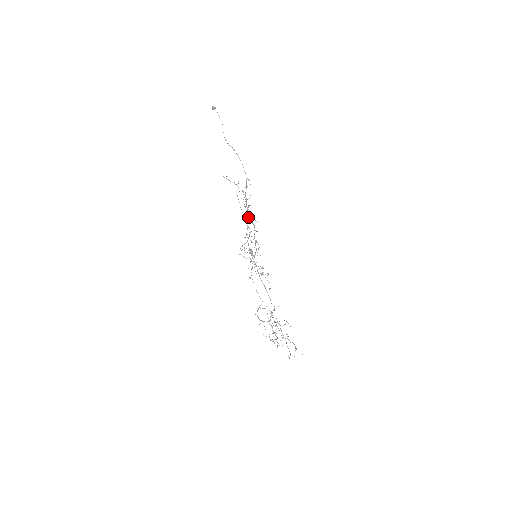
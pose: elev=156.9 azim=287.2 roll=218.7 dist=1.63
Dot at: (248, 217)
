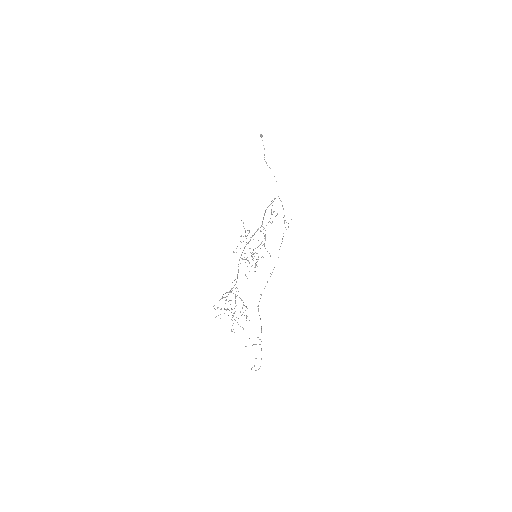
Dot at: (262, 222)
